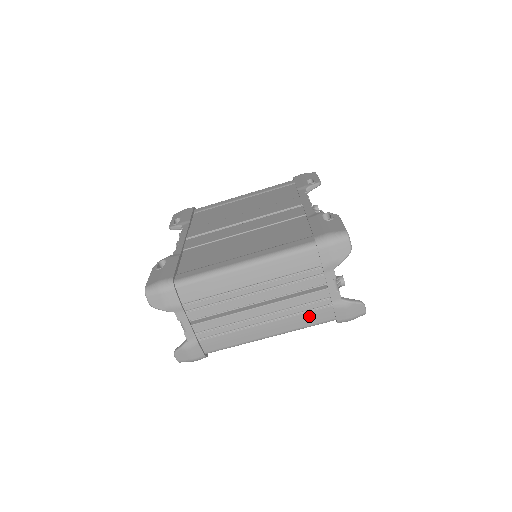
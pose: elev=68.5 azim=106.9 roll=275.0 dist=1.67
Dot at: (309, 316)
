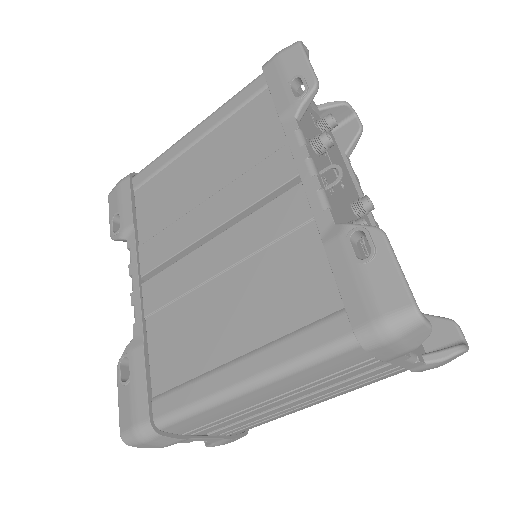
Dot at: (375, 380)
